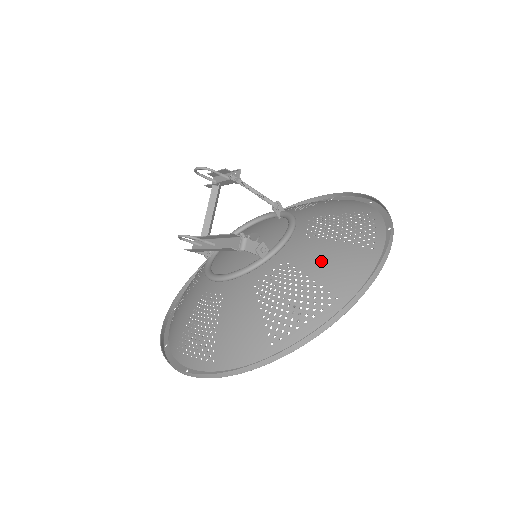
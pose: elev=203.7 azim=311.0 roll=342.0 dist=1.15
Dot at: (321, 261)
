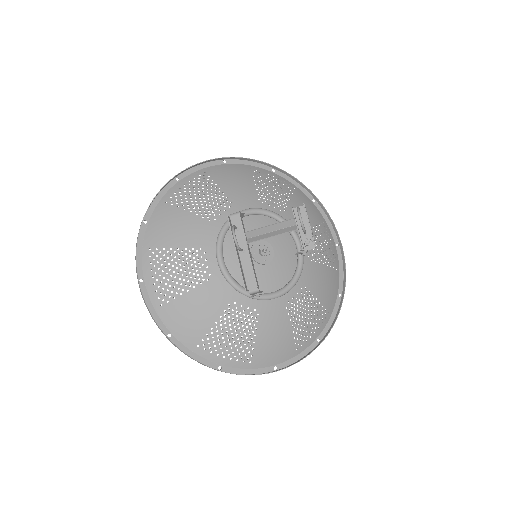
Dot at: (271, 334)
